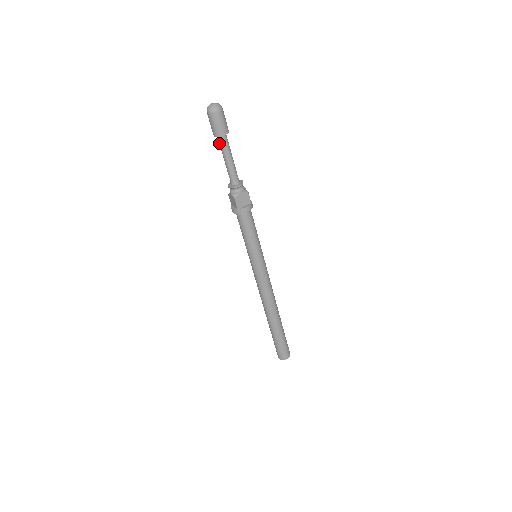
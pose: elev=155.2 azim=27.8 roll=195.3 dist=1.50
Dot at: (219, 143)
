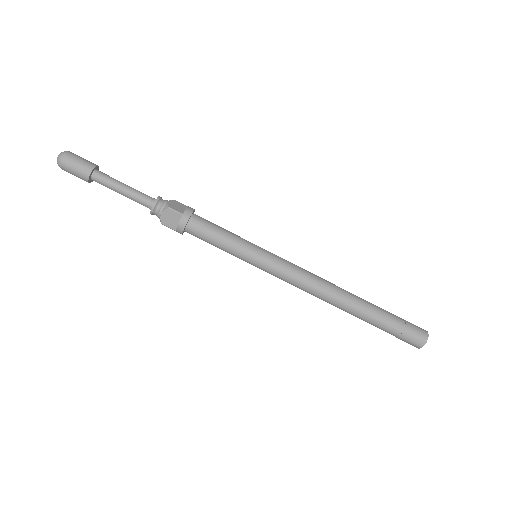
Dot at: (102, 183)
